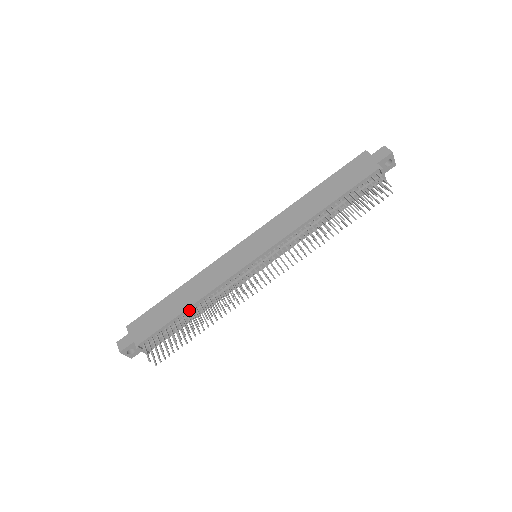
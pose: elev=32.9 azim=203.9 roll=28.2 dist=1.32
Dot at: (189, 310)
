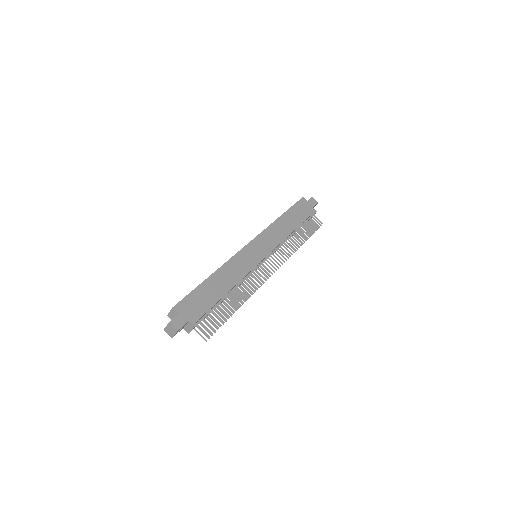
Dot at: (226, 294)
